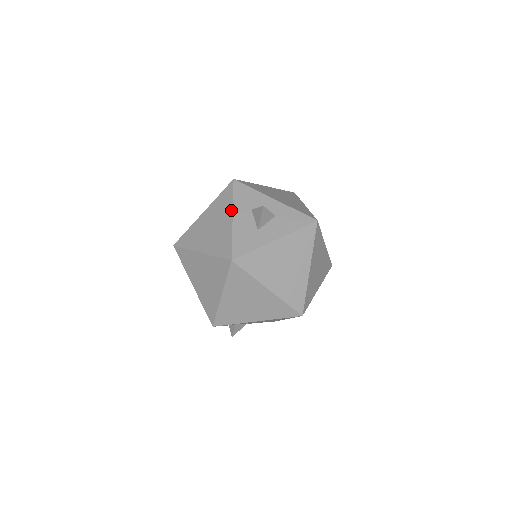
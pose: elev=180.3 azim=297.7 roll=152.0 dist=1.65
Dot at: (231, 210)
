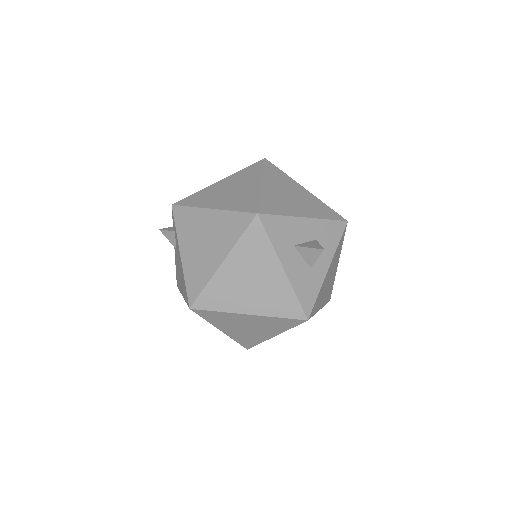
Dot at: (276, 259)
